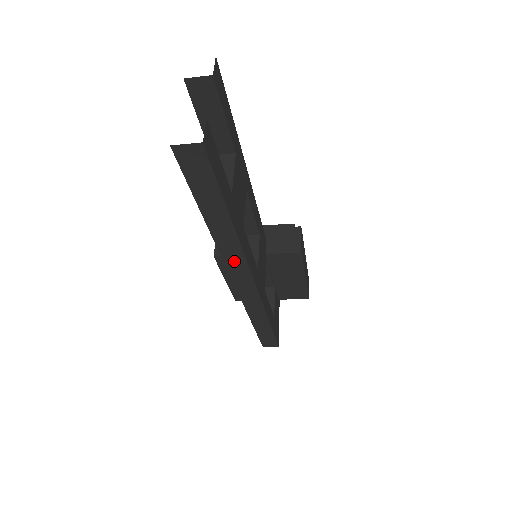
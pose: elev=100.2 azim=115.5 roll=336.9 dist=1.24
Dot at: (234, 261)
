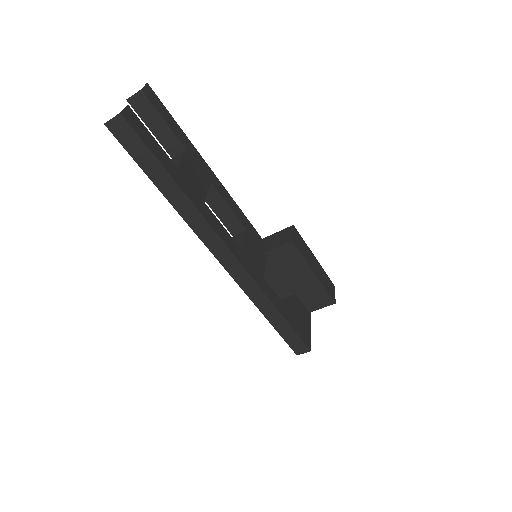
Dot at: (204, 232)
